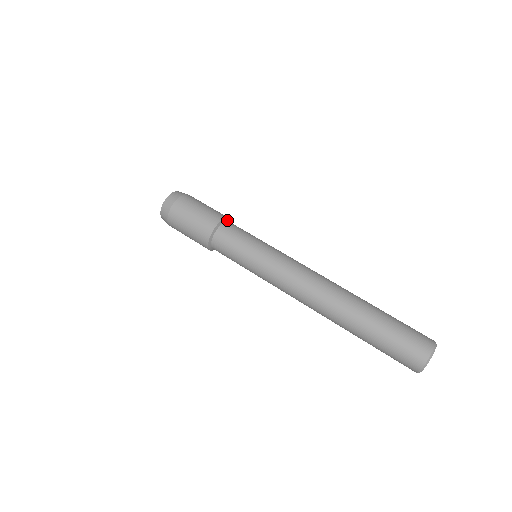
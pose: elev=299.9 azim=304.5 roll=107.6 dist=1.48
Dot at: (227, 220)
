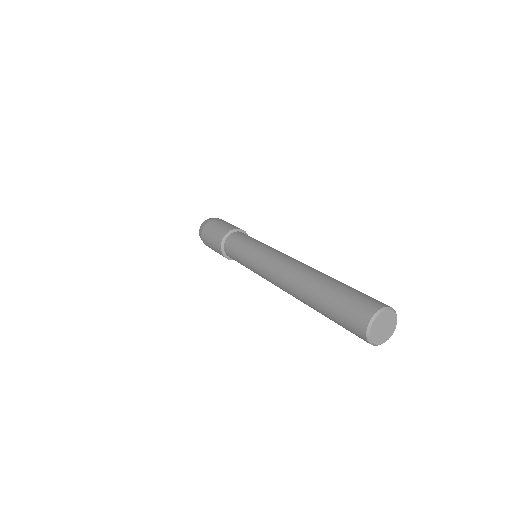
Dot at: occluded
